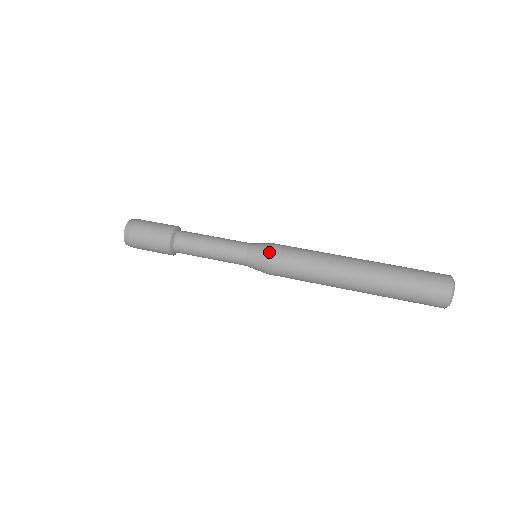
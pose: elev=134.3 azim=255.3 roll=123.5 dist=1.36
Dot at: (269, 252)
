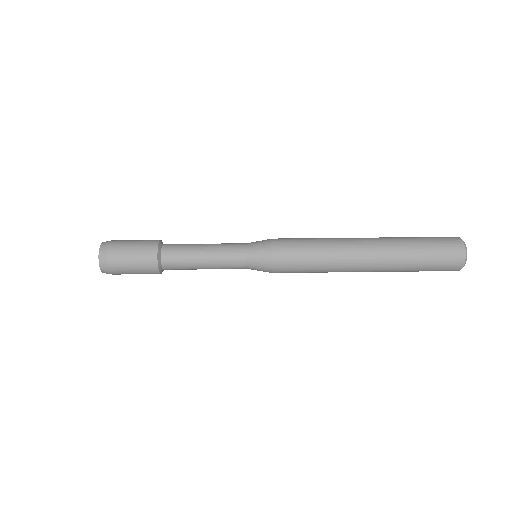
Dot at: (273, 263)
